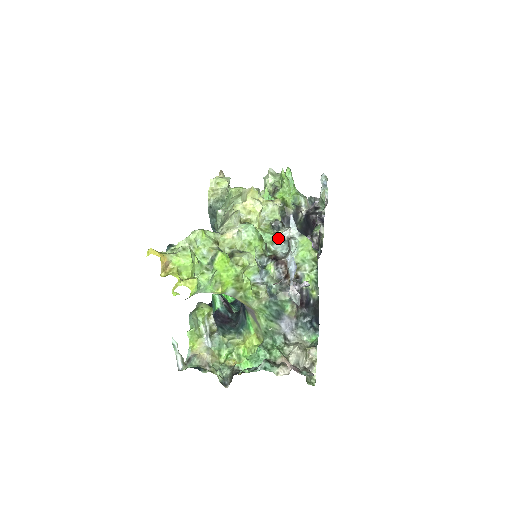
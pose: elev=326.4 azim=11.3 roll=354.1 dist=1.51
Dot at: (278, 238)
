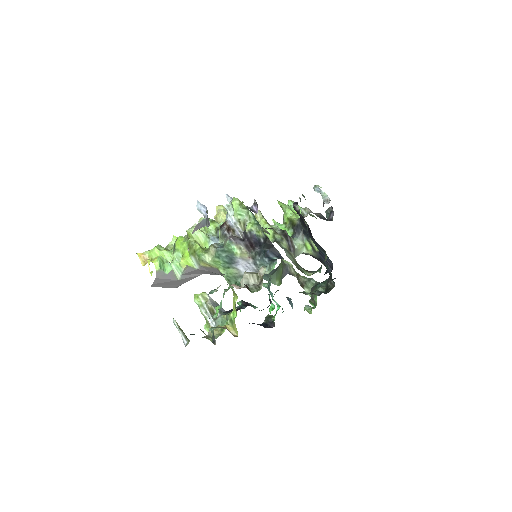
Dot at: (226, 215)
